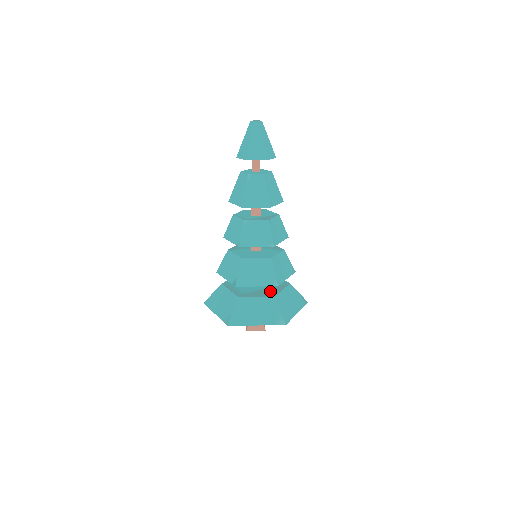
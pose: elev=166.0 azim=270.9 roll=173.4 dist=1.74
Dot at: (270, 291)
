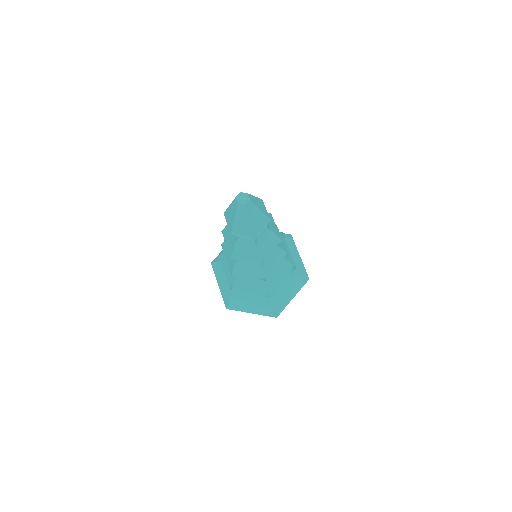
Dot at: occluded
